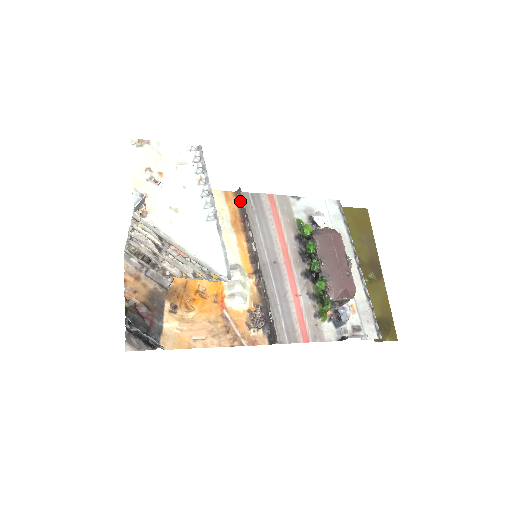
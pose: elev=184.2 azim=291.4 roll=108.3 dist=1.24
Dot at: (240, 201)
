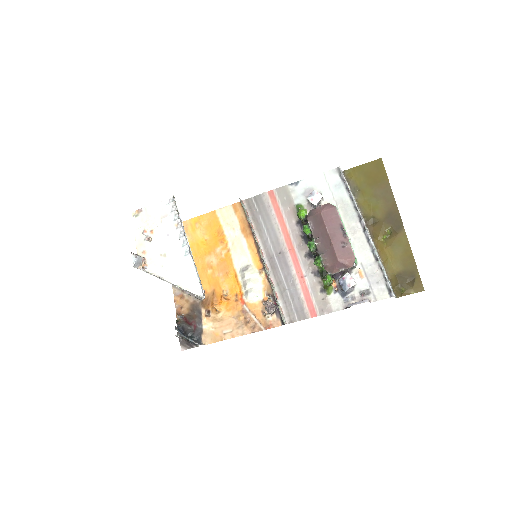
Dot at: (244, 209)
